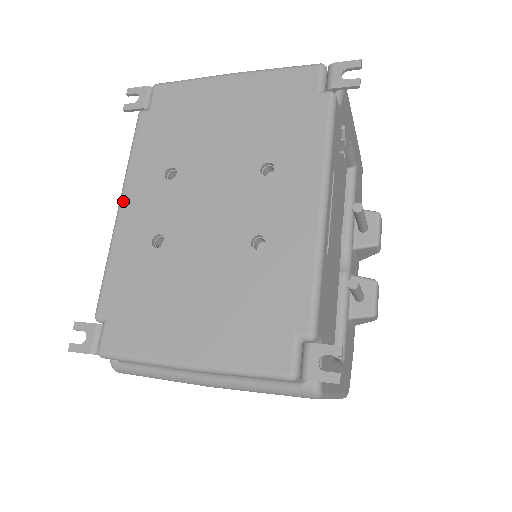
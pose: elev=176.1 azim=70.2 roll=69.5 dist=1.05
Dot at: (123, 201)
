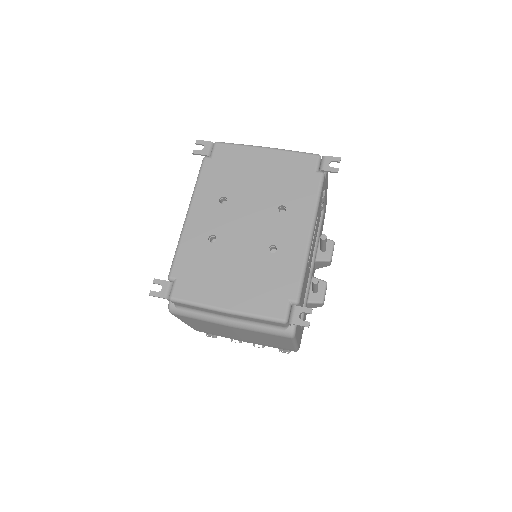
Dot at: (191, 211)
